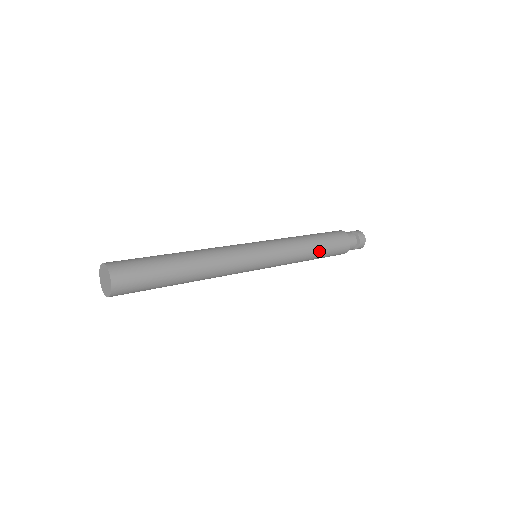
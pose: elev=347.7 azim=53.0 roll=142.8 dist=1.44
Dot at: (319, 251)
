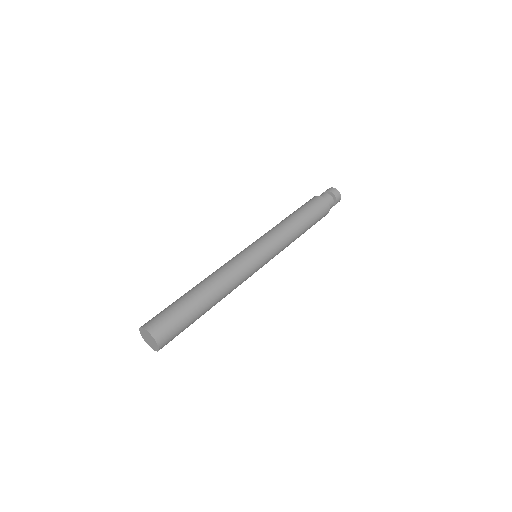
Dot at: occluded
